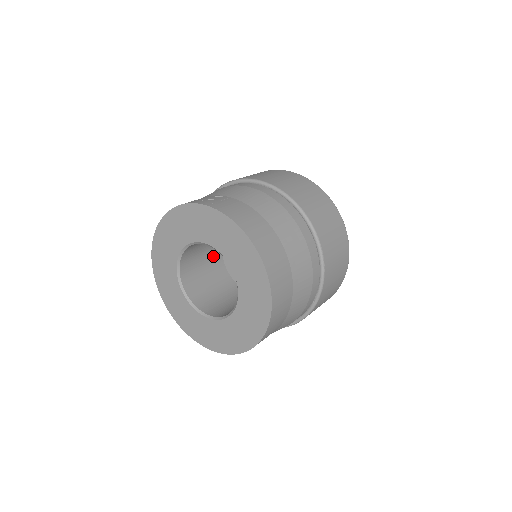
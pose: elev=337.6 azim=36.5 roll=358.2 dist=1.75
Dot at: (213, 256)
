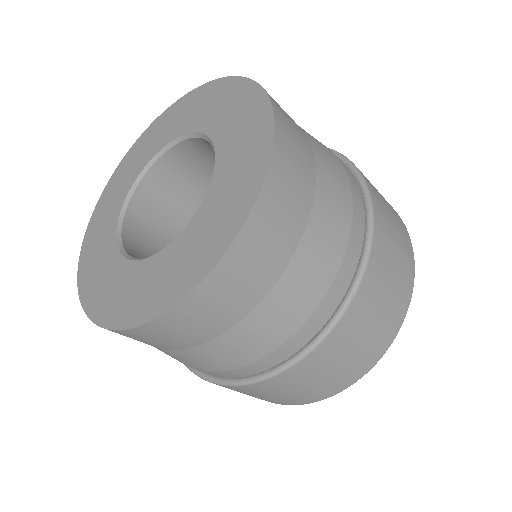
Dot at: occluded
